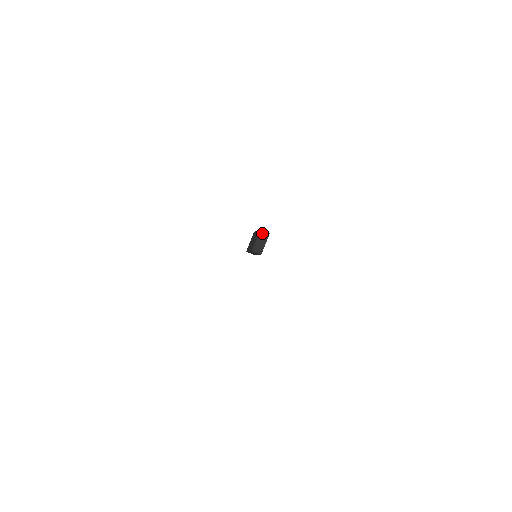
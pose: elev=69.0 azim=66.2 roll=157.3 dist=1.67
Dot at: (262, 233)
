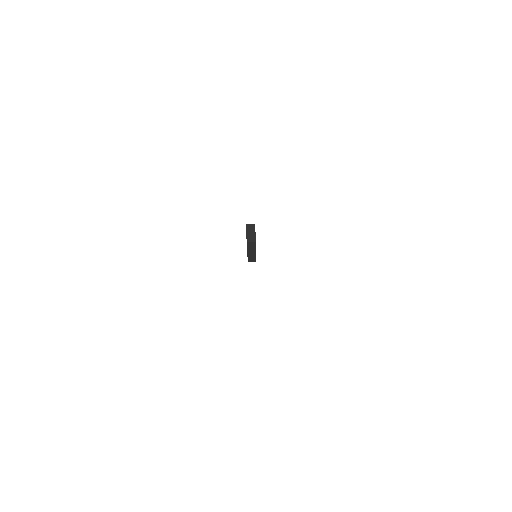
Dot at: (248, 226)
